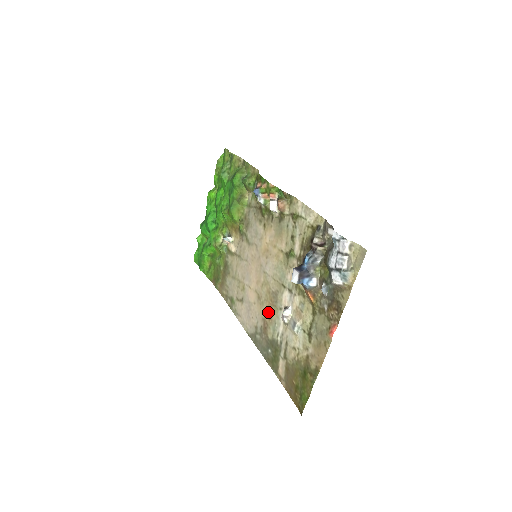
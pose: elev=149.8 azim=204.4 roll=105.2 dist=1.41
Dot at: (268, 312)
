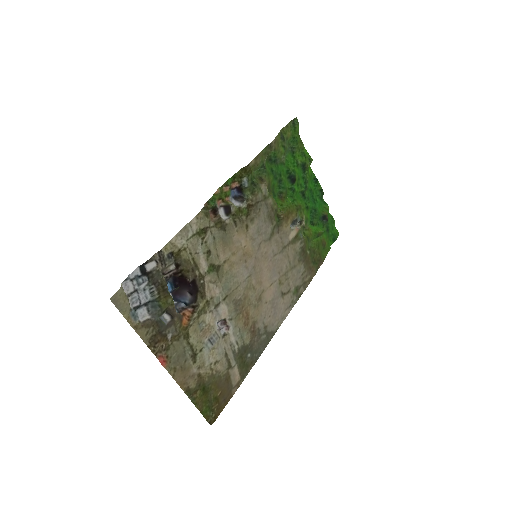
Dot at: (248, 317)
